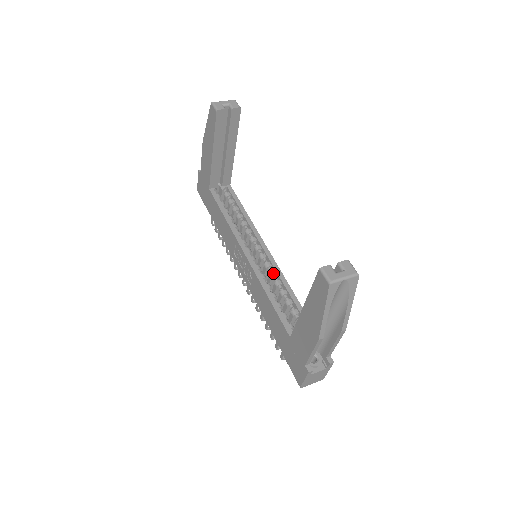
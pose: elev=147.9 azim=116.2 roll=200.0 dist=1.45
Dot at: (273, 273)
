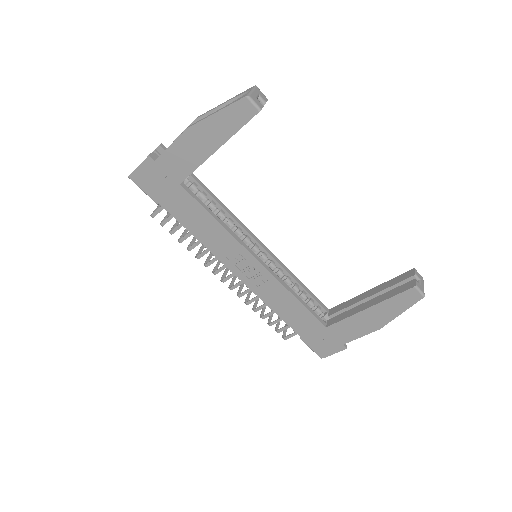
Dot at: (281, 271)
